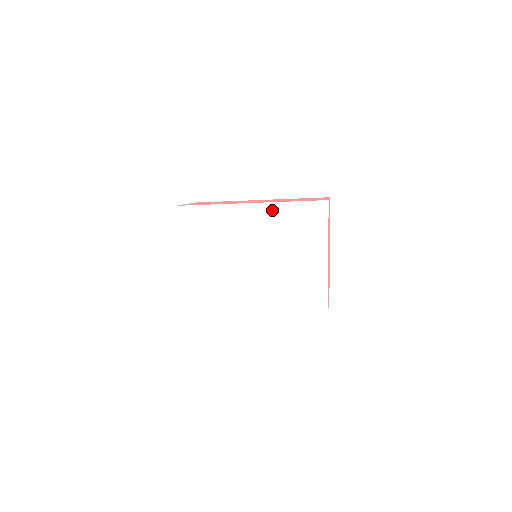
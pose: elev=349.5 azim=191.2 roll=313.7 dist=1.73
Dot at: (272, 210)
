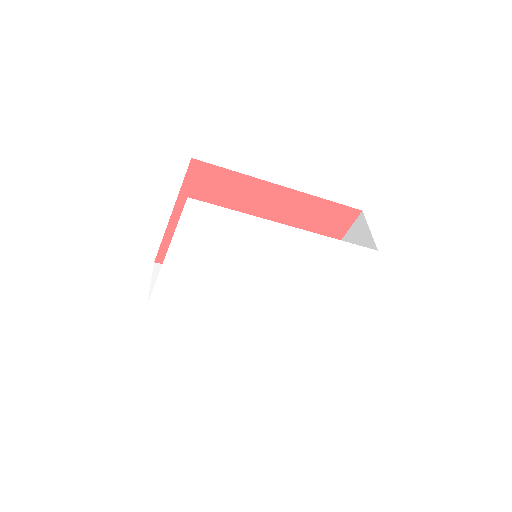
Dot at: (311, 240)
